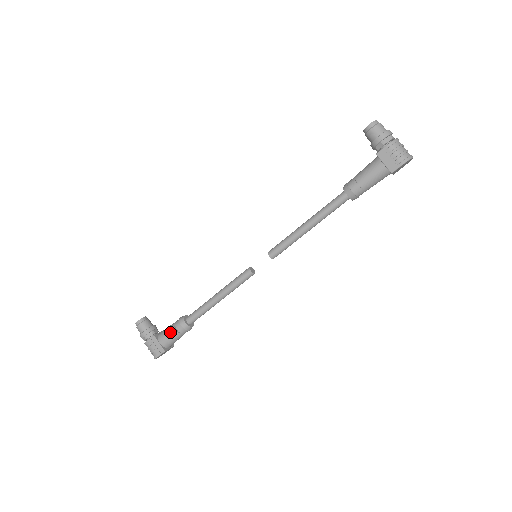
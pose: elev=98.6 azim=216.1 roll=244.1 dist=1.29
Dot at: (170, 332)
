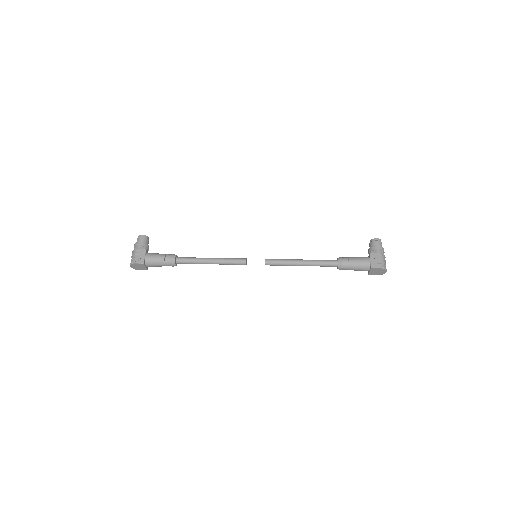
Dot at: (159, 256)
